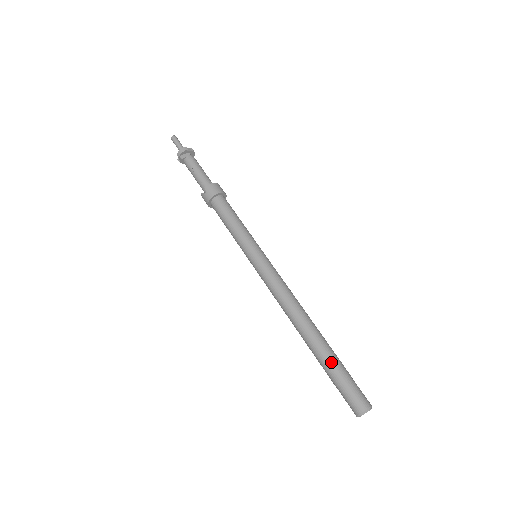
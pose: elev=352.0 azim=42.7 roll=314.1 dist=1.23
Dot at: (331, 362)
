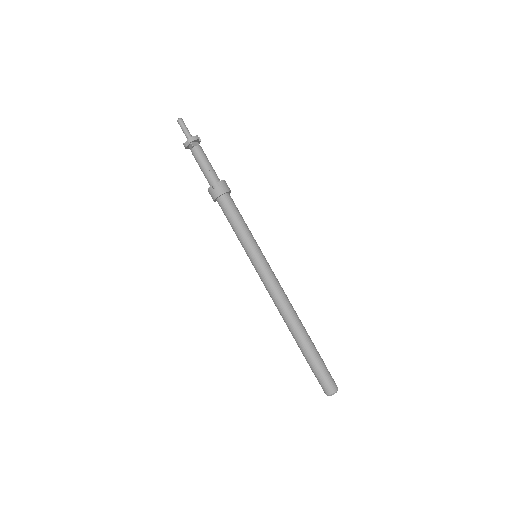
Dot at: (315, 353)
